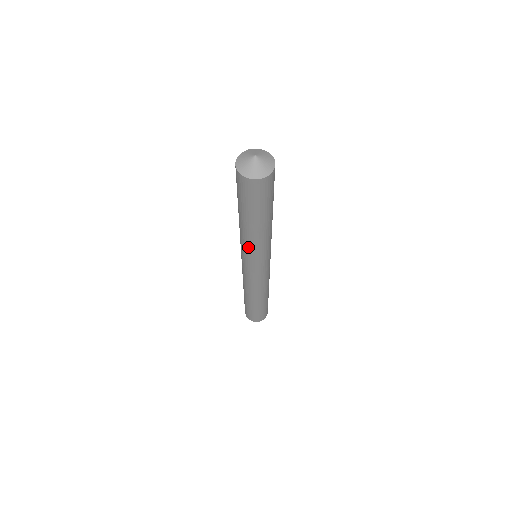
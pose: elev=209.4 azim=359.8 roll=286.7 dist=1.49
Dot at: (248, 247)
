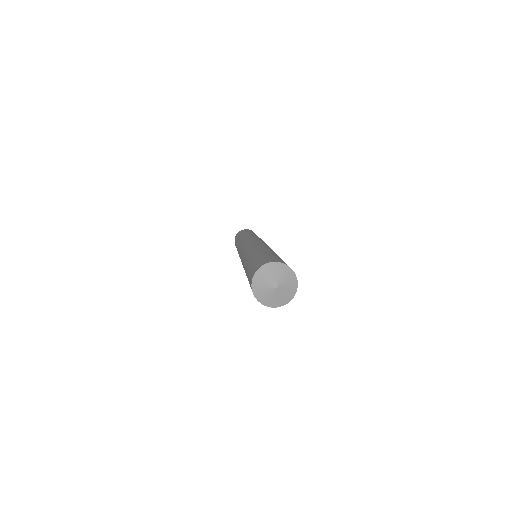
Dot at: occluded
